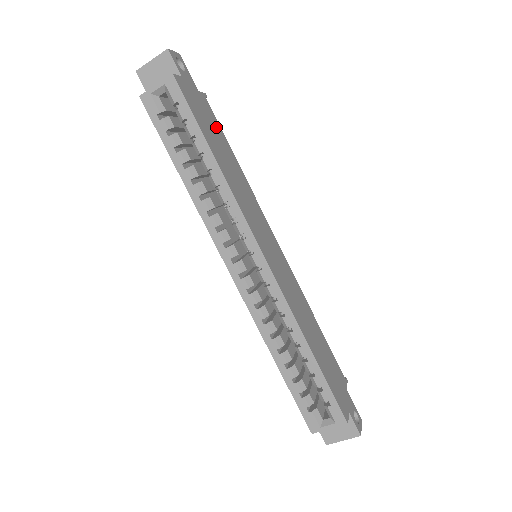
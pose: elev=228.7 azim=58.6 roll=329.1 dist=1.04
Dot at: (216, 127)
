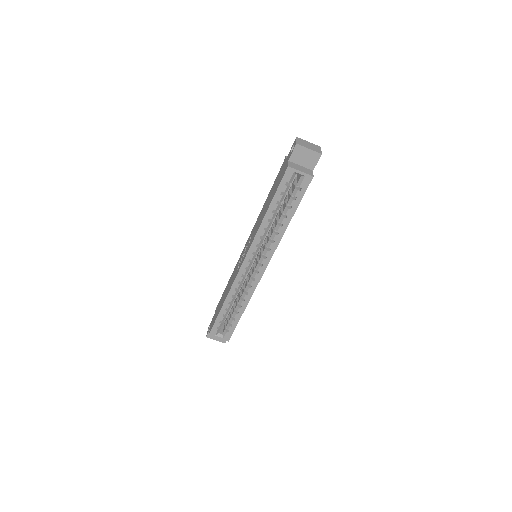
Dot at: occluded
